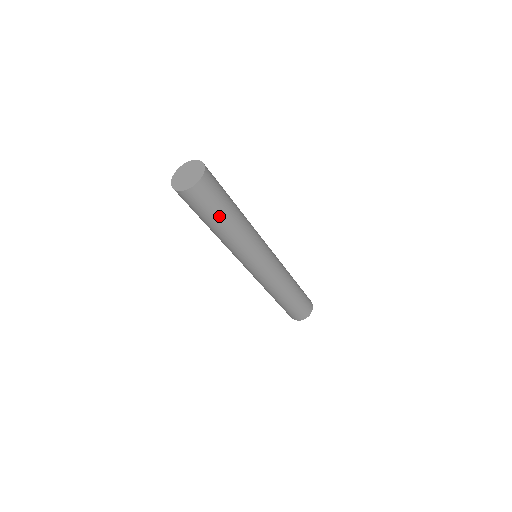
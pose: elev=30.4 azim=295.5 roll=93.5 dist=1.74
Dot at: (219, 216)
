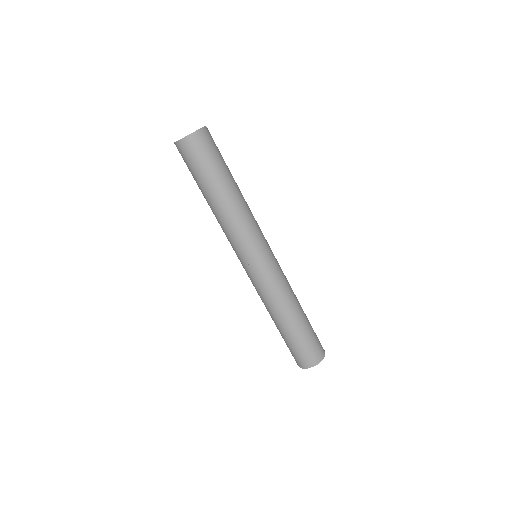
Dot at: (214, 177)
